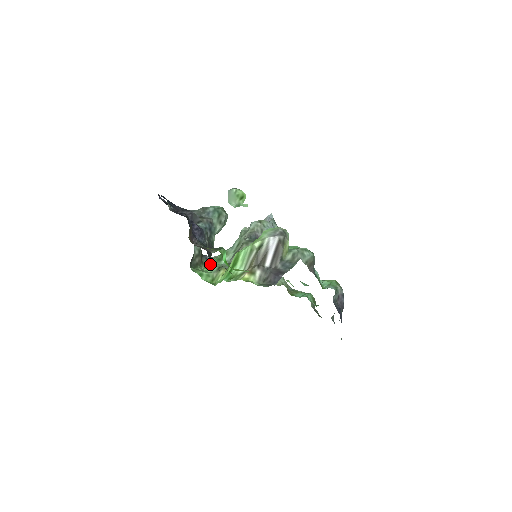
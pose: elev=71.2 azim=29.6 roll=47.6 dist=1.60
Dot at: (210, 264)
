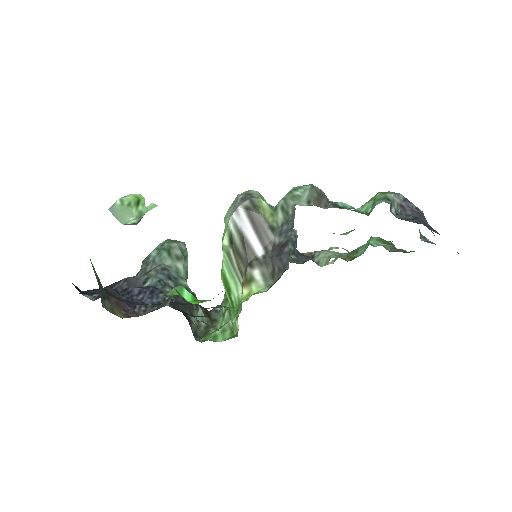
Dot at: (222, 314)
